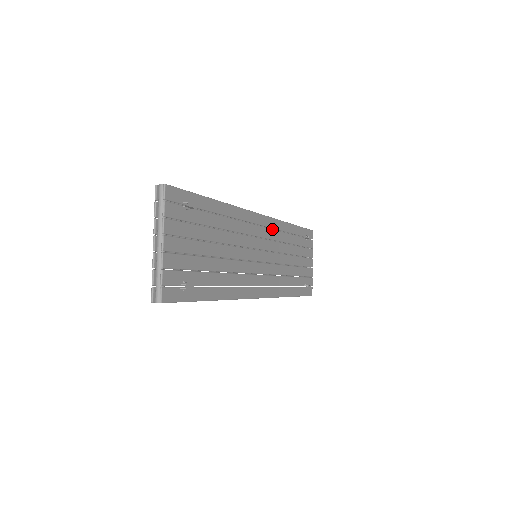
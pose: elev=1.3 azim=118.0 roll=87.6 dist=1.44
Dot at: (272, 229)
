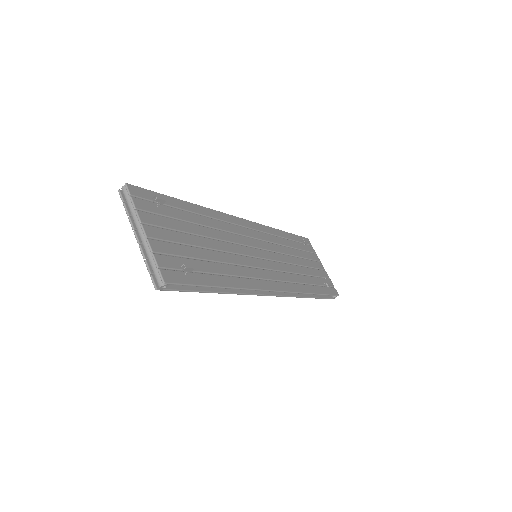
Dot at: (261, 232)
